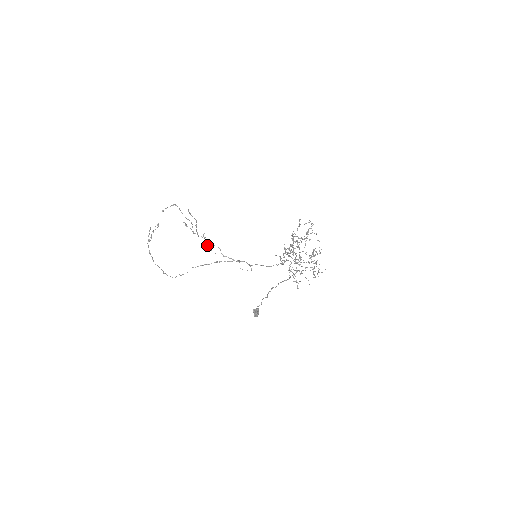
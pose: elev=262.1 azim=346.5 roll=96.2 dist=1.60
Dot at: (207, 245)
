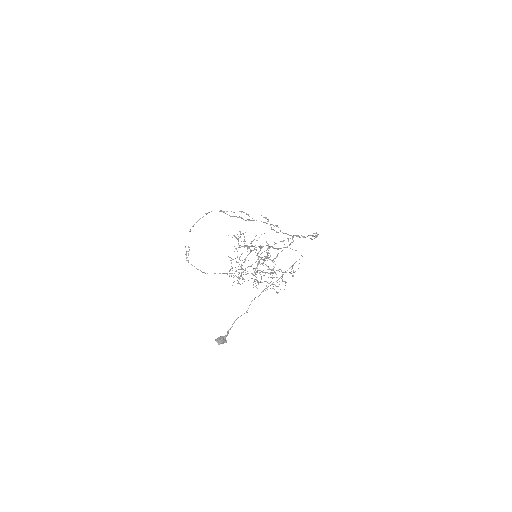
Dot at: (270, 224)
